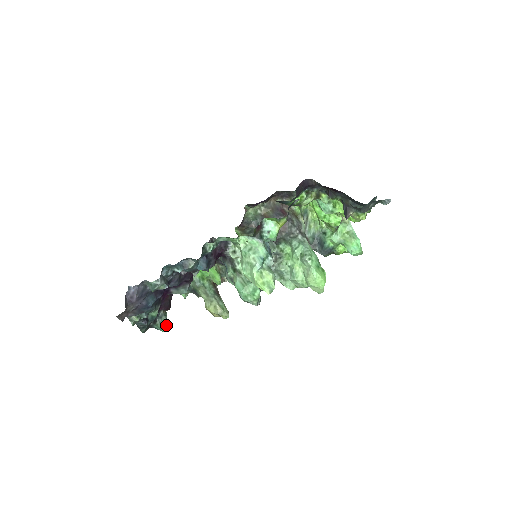
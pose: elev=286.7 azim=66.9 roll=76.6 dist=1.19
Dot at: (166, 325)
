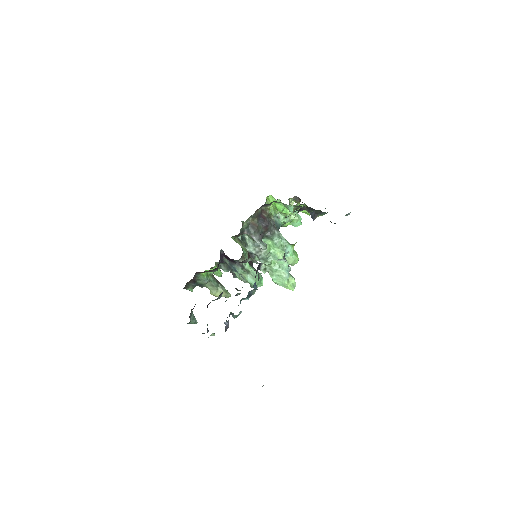
Dot at: occluded
